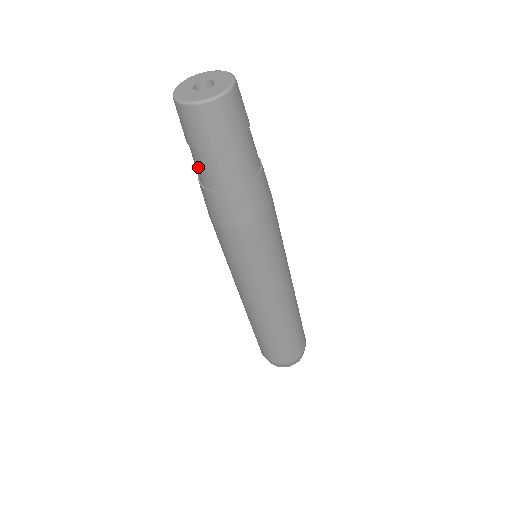
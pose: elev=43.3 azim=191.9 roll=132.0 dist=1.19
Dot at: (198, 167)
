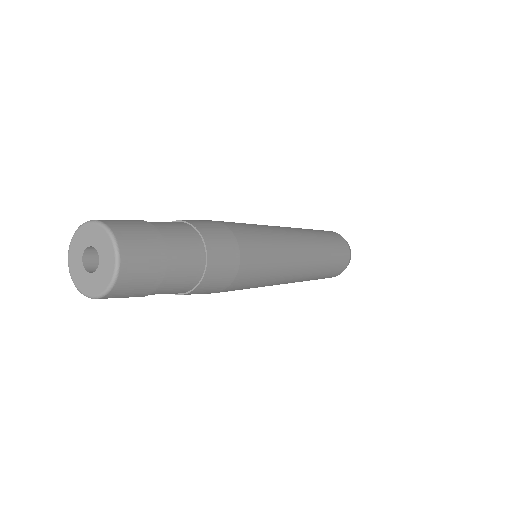
Dot at: occluded
